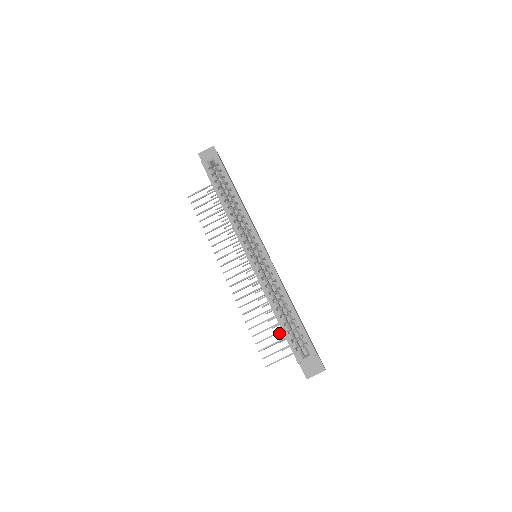
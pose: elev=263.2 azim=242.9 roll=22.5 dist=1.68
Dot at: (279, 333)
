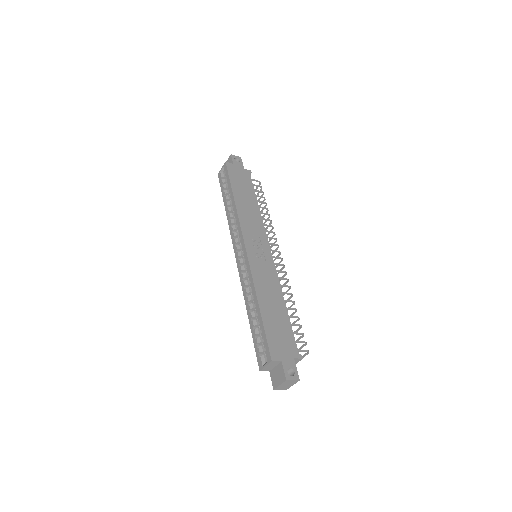
Dot at: occluded
